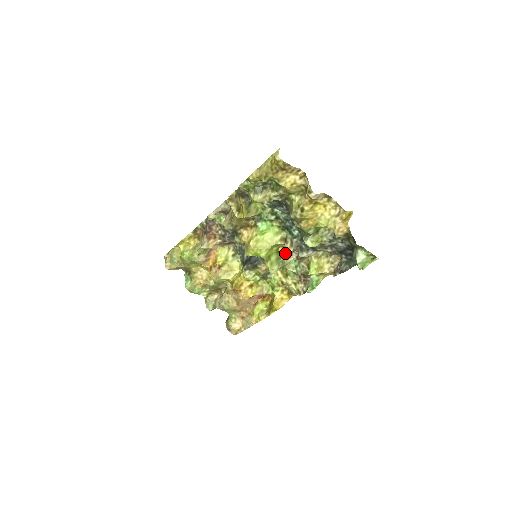
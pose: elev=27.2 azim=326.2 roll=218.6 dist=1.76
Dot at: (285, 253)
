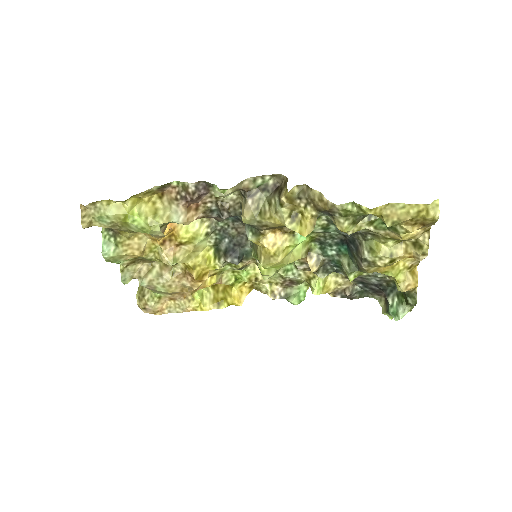
Dot at: occluded
